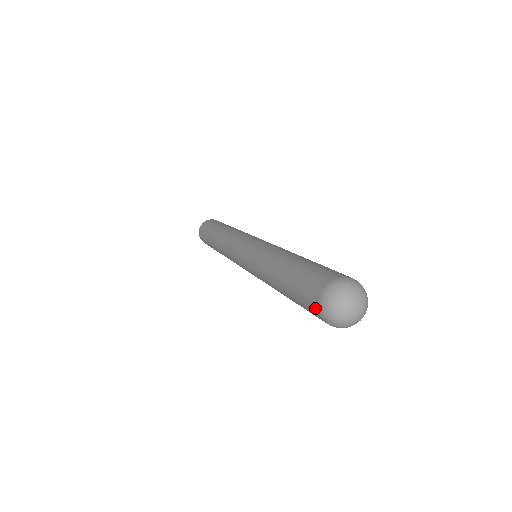
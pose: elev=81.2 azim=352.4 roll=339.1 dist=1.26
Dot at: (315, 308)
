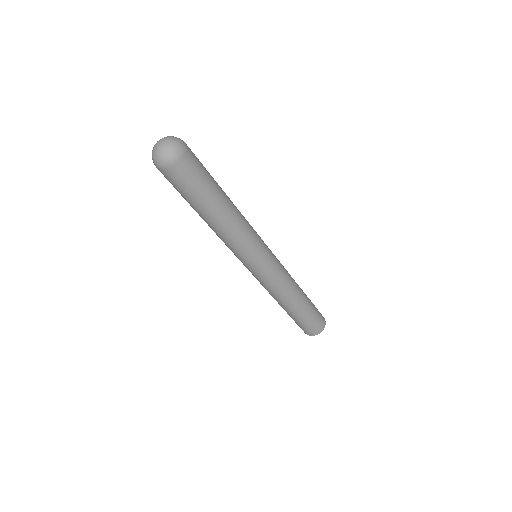
Dot at: occluded
